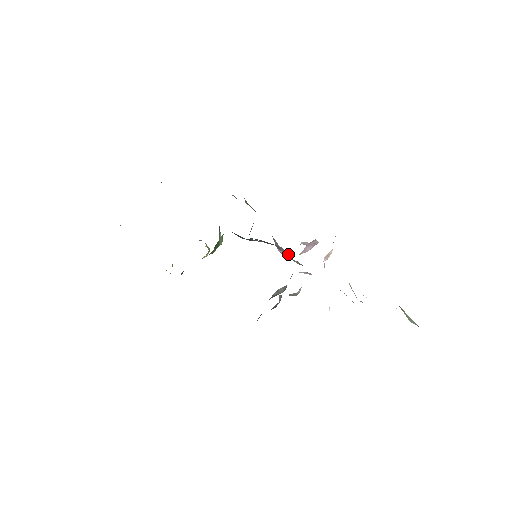
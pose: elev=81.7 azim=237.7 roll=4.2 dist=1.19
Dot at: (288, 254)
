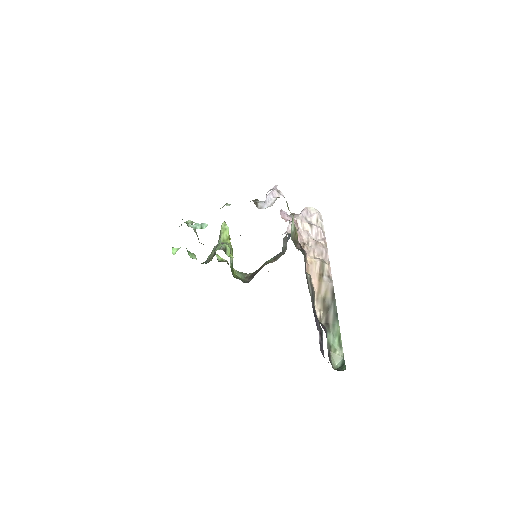
Dot at: occluded
